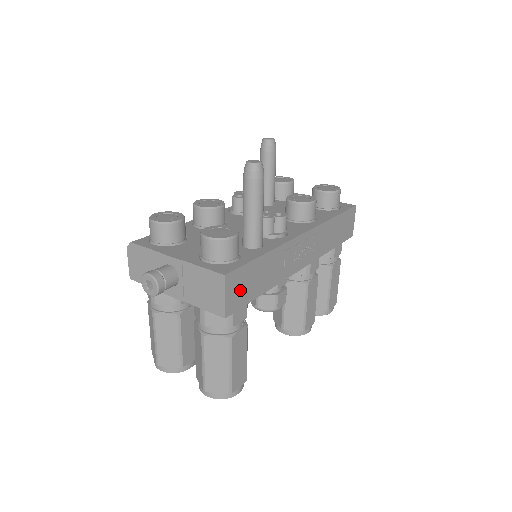
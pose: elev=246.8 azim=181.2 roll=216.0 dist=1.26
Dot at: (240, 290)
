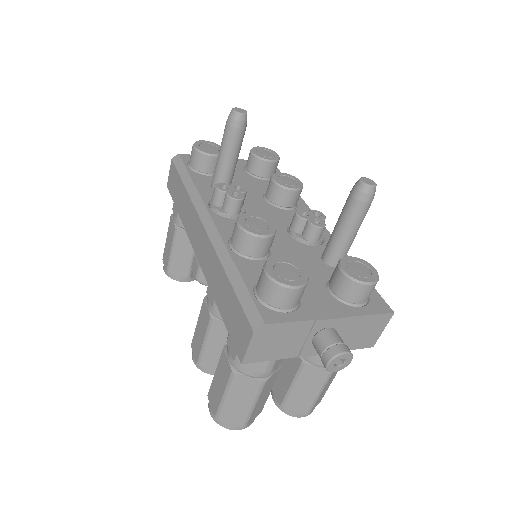
Dot at: occluded
